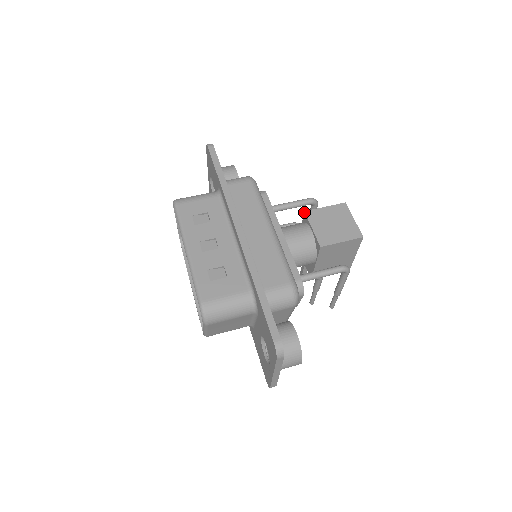
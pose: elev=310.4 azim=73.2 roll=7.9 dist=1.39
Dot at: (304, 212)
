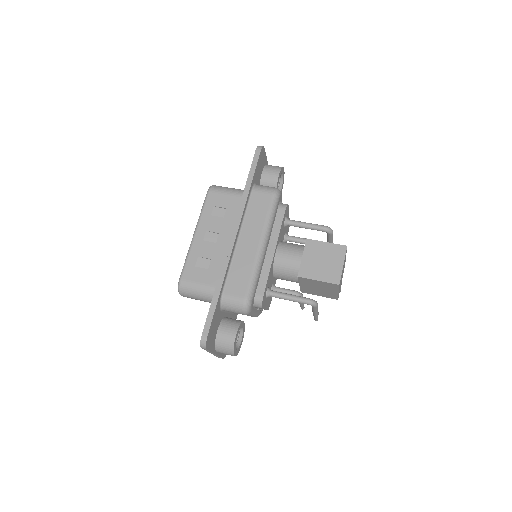
Dot at: (306, 239)
